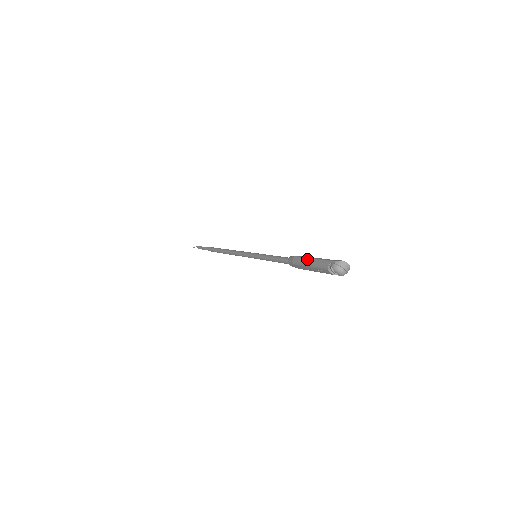
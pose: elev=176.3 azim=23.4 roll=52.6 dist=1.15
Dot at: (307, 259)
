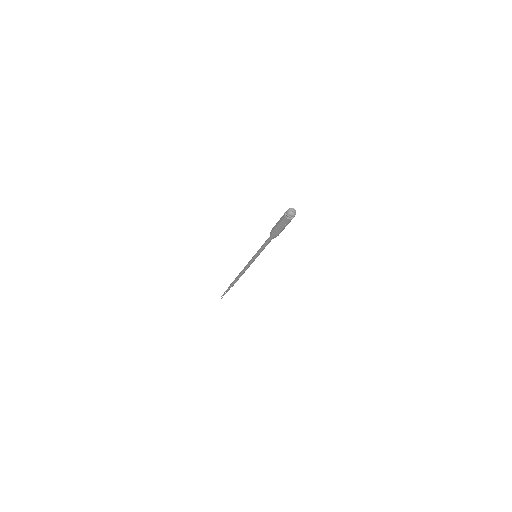
Dot at: (276, 224)
